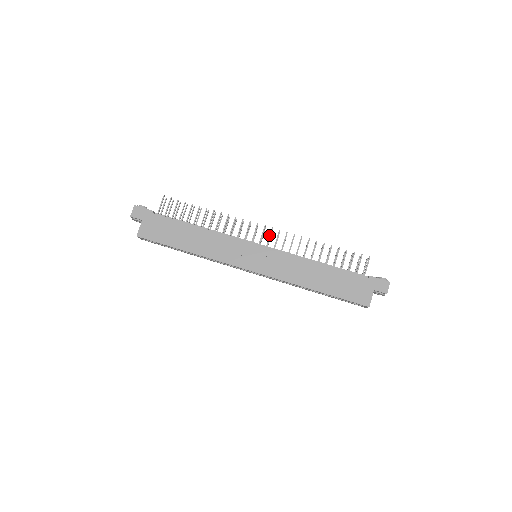
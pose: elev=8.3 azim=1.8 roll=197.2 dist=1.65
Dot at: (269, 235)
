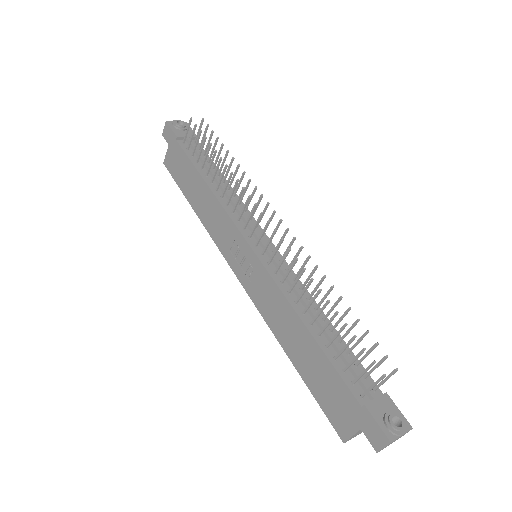
Dot at: (269, 239)
